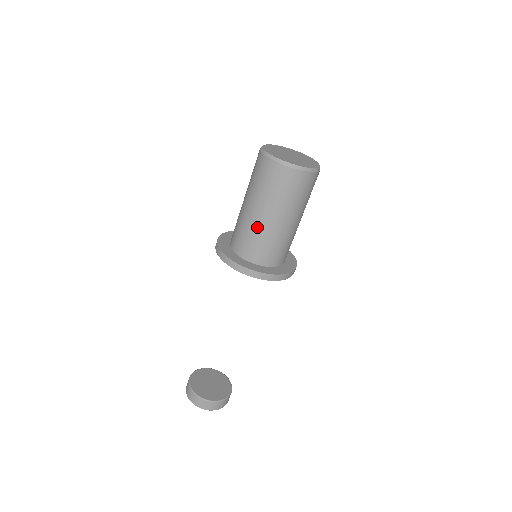
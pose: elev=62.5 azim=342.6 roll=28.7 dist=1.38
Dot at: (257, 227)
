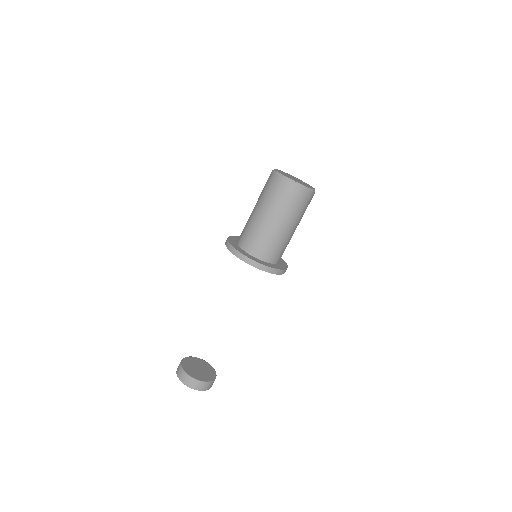
Dot at: (267, 230)
